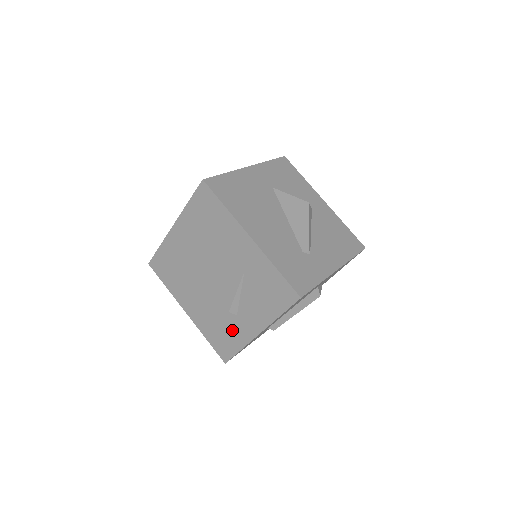
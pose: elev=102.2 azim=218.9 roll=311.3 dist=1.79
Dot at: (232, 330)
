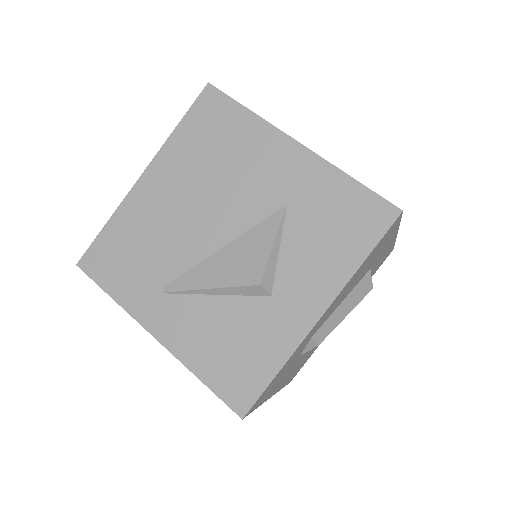
Dot at: (260, 332)
